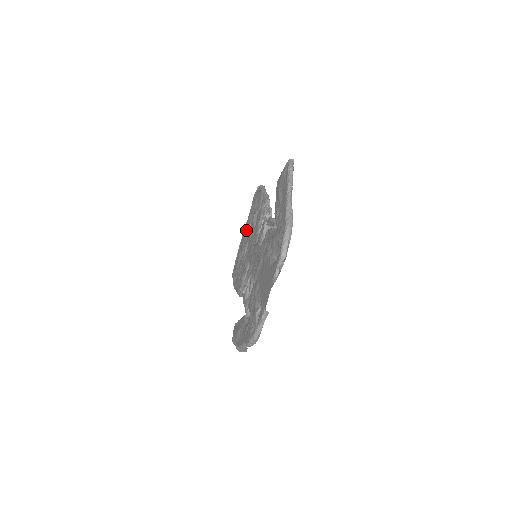
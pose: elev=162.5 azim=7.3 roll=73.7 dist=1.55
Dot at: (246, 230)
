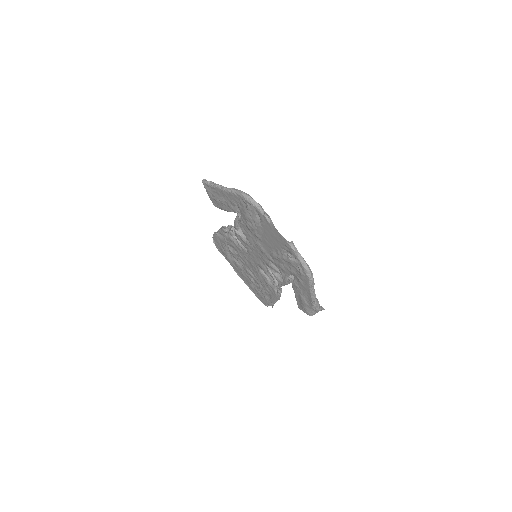
Dot at: (238, 269)
